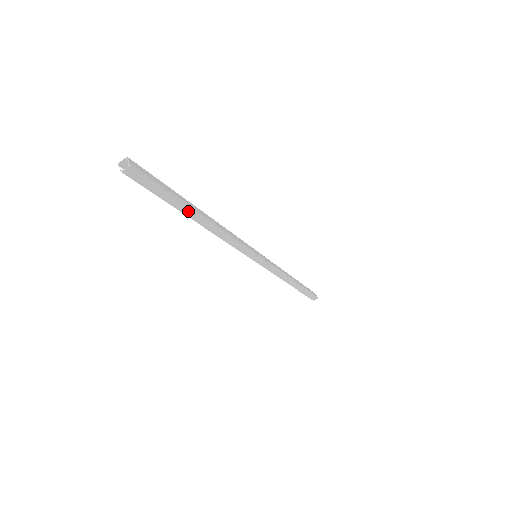
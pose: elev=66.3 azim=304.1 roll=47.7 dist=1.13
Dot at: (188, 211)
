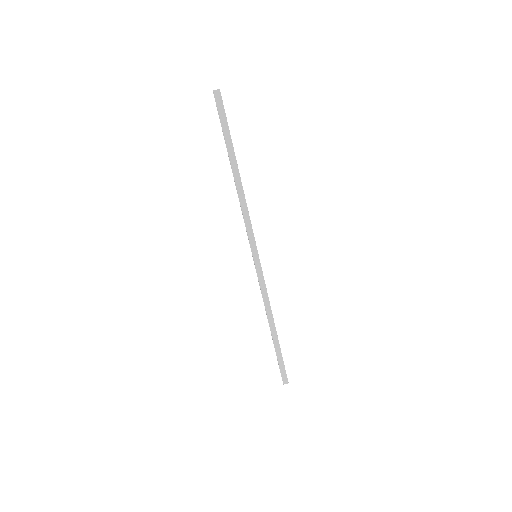
Dot at: (232, 155)
